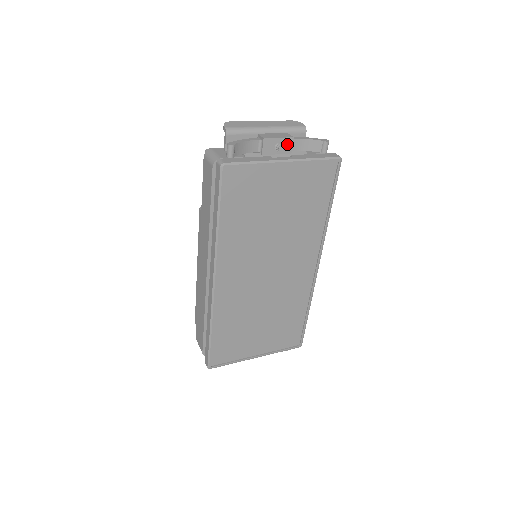
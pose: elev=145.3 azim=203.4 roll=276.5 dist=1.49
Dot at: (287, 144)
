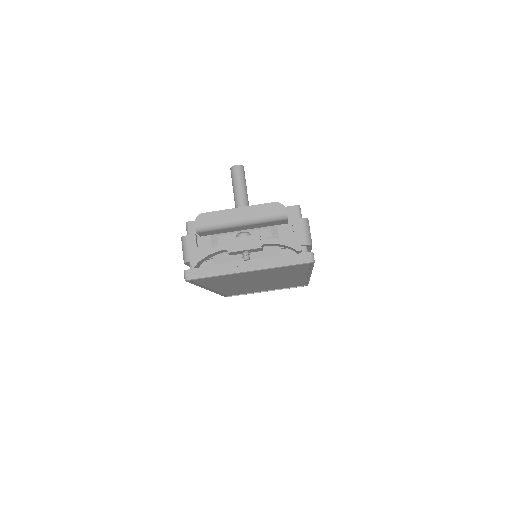
Dot at: (256, 250)
